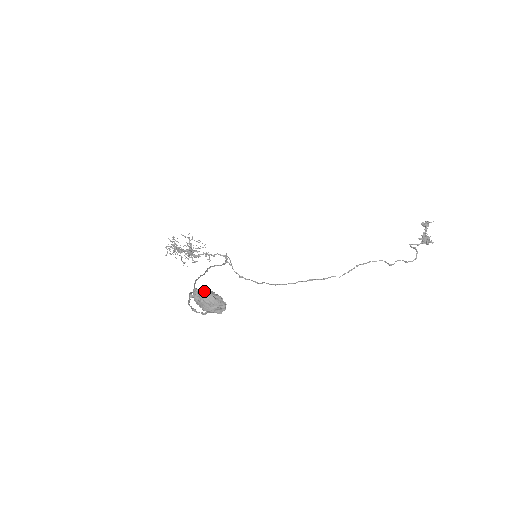
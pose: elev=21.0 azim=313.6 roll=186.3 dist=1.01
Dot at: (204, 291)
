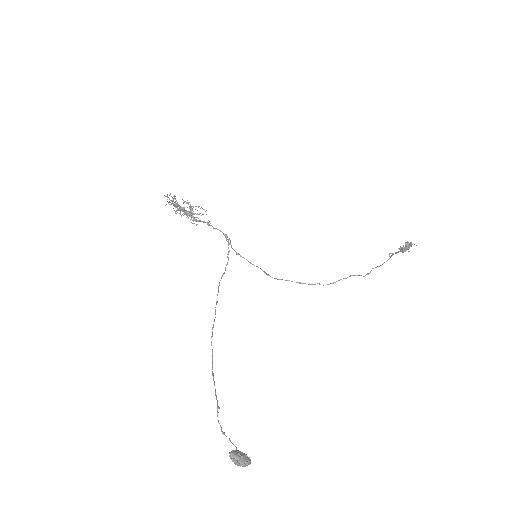
Dot at: (238, 459)
